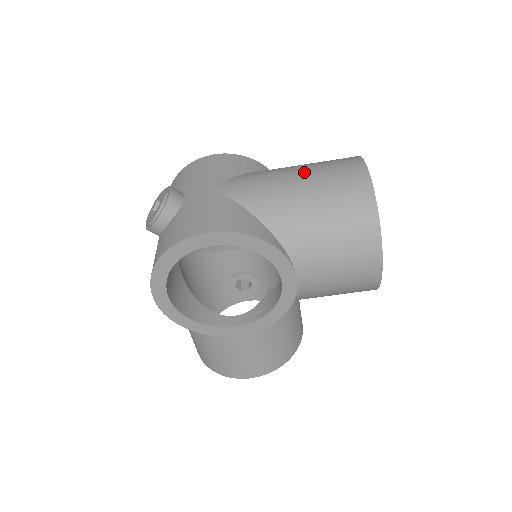
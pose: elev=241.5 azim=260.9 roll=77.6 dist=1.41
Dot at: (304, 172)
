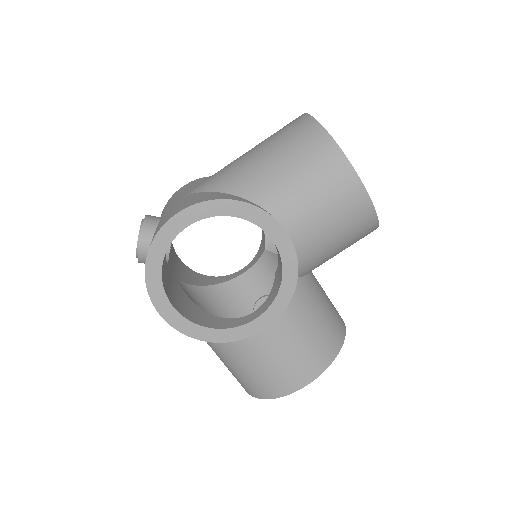
Dot at: (255, 146)
